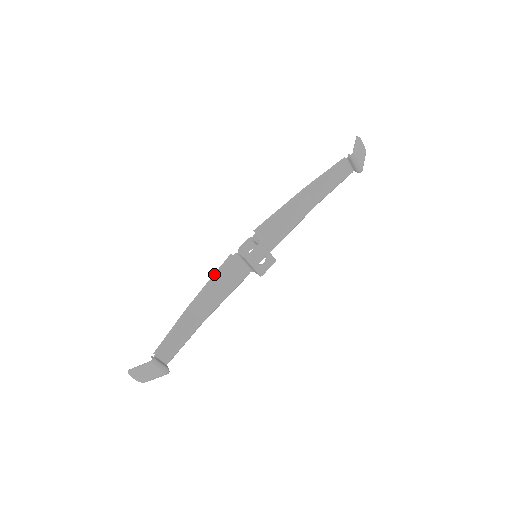
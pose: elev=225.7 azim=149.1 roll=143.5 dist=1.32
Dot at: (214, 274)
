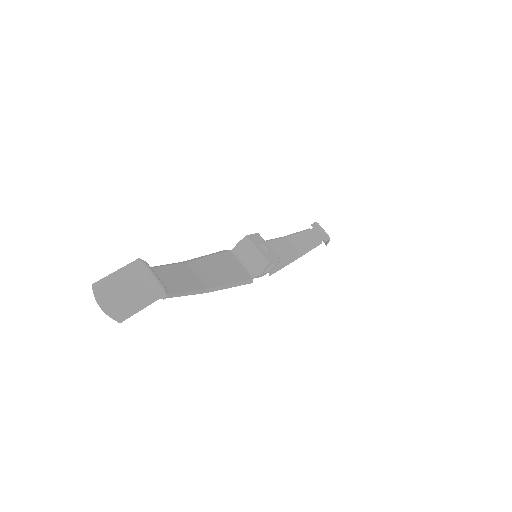
Dot at: (211, 254)
